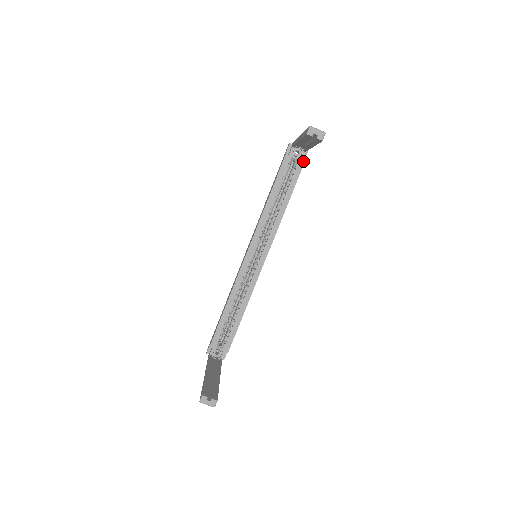
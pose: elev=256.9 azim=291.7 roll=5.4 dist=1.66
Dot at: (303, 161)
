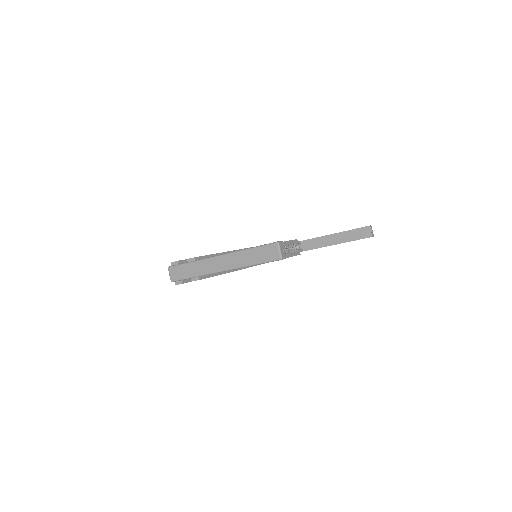
Dot at: occluded
